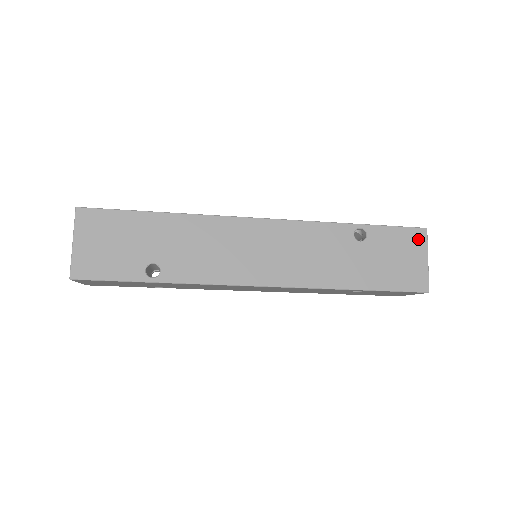
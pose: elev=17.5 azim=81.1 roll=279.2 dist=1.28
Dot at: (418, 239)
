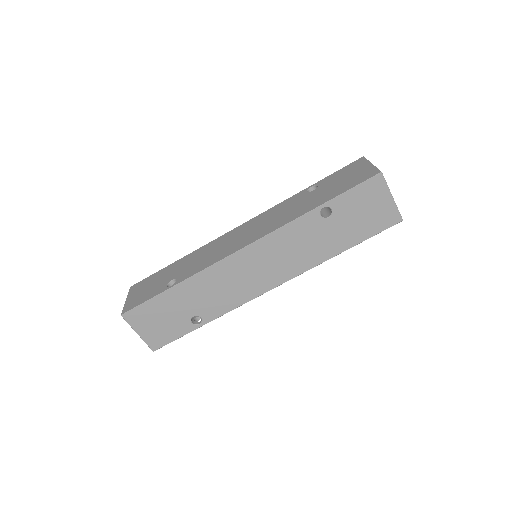
Dot at: (358, 163)
